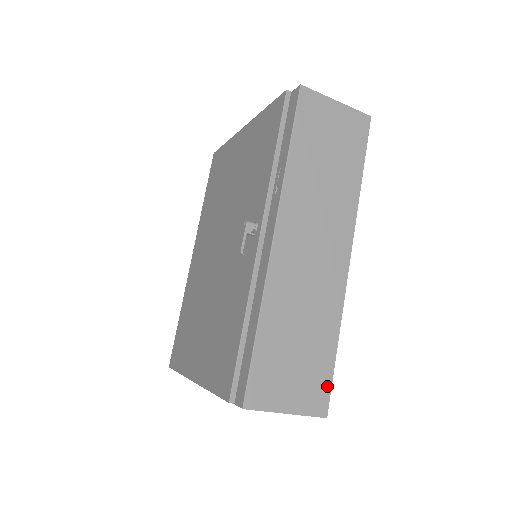
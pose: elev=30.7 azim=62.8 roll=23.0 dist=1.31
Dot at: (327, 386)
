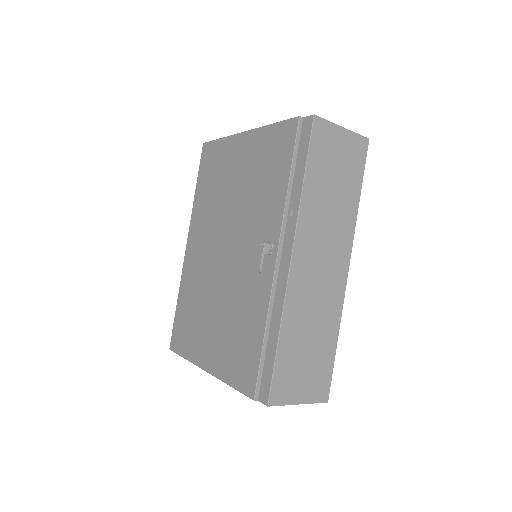
Dot at: (329, 378)
